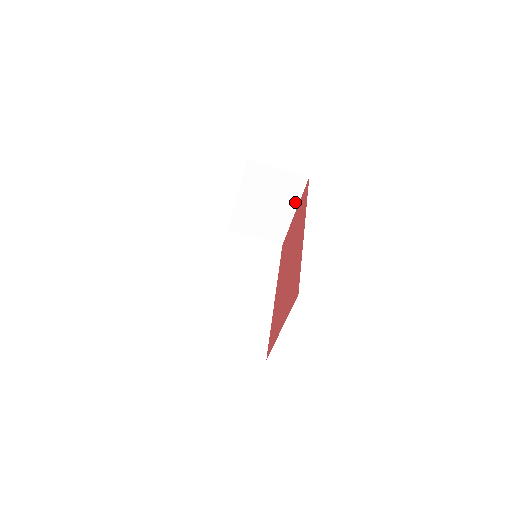
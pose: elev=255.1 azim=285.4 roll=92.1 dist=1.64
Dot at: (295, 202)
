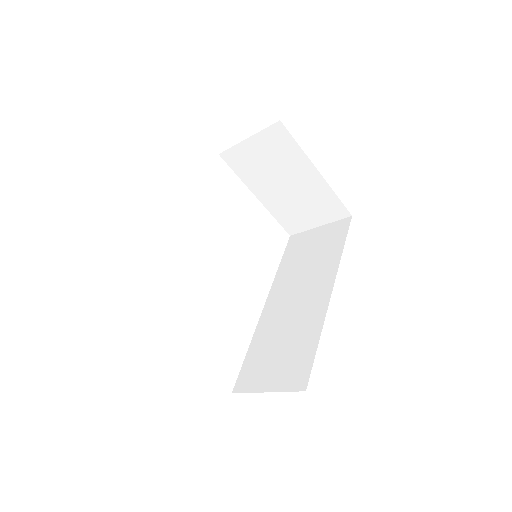
Dot at: (303, 159)
